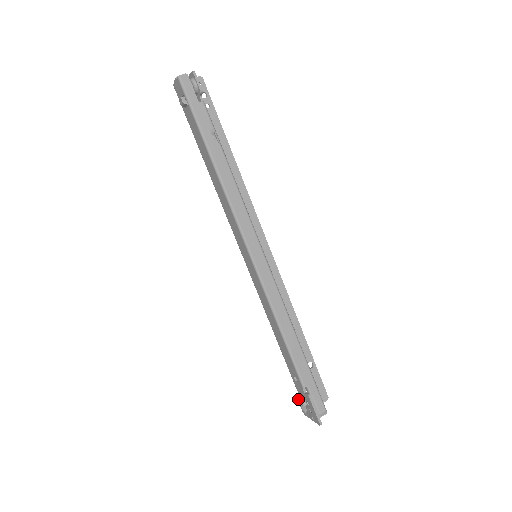
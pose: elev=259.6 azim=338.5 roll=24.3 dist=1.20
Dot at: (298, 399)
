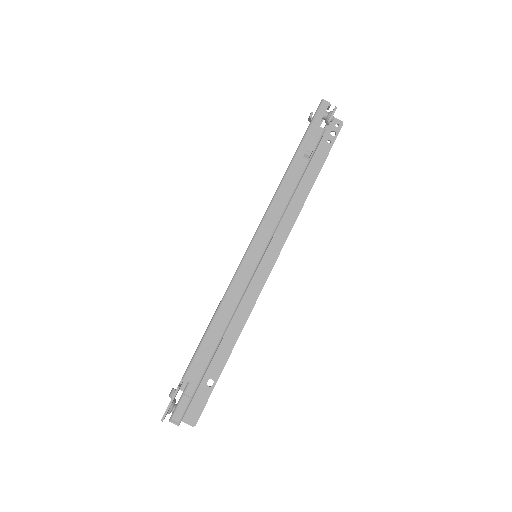
Dot at: occluded
